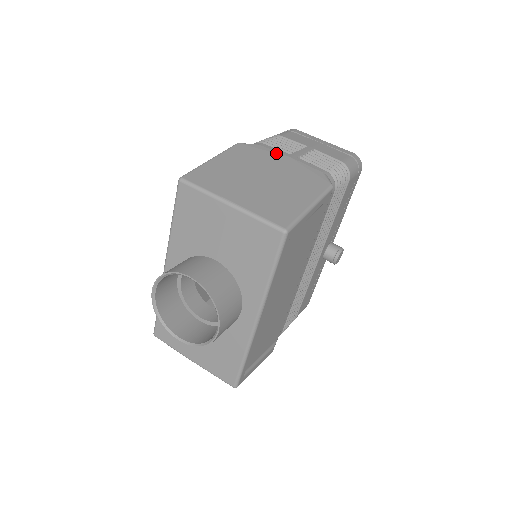
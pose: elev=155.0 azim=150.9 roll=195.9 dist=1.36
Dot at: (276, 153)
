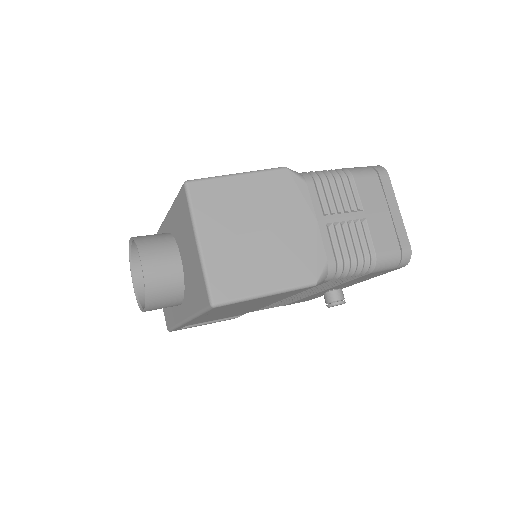
Dot at: (309, 206)
